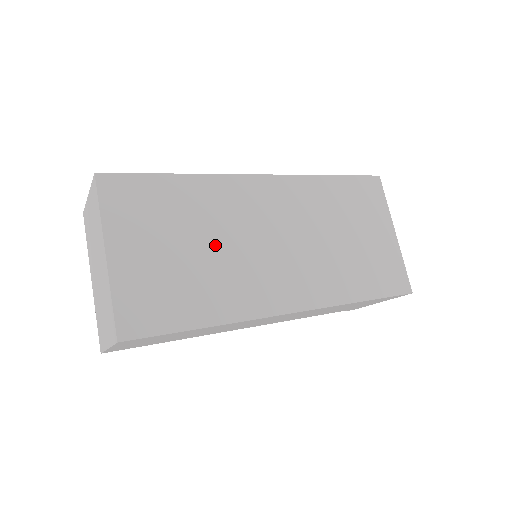
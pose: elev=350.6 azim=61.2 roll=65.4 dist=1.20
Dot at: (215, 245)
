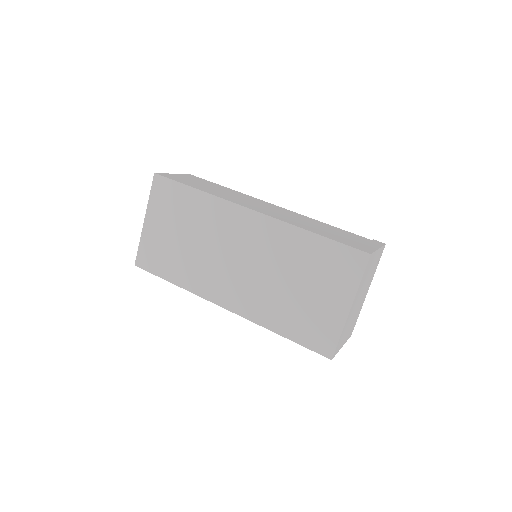
Dot at: (198, 243)
